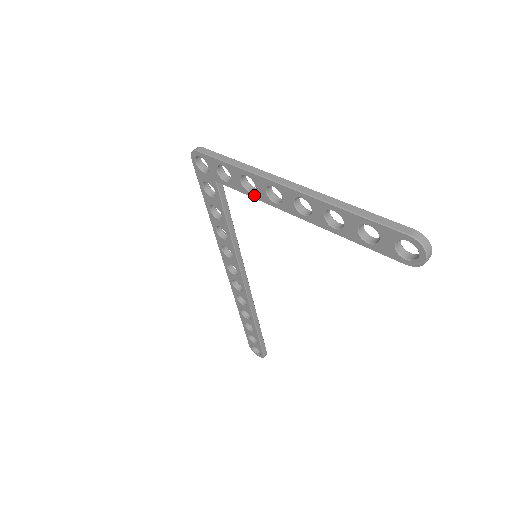
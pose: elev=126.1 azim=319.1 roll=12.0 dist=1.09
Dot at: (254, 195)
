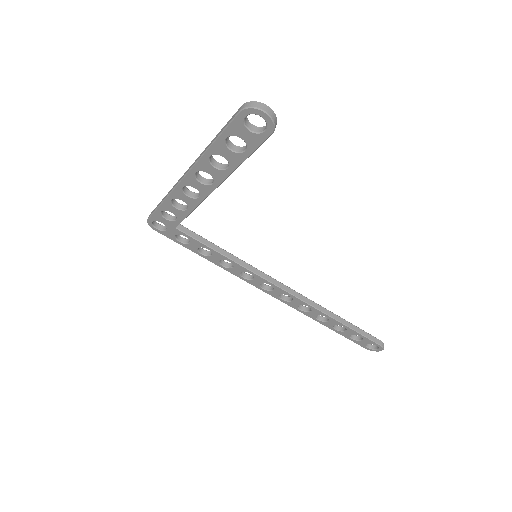
Dot at: (190, 208)
